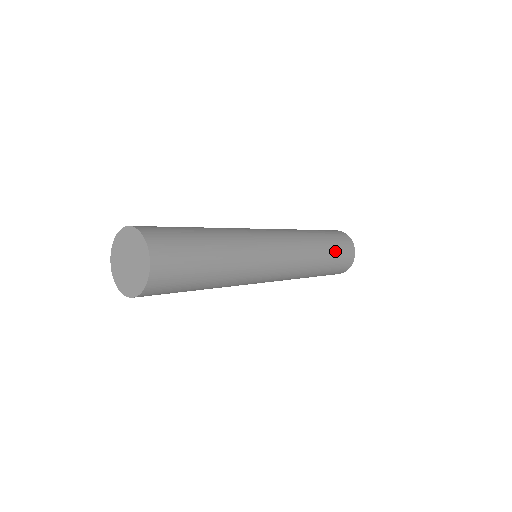
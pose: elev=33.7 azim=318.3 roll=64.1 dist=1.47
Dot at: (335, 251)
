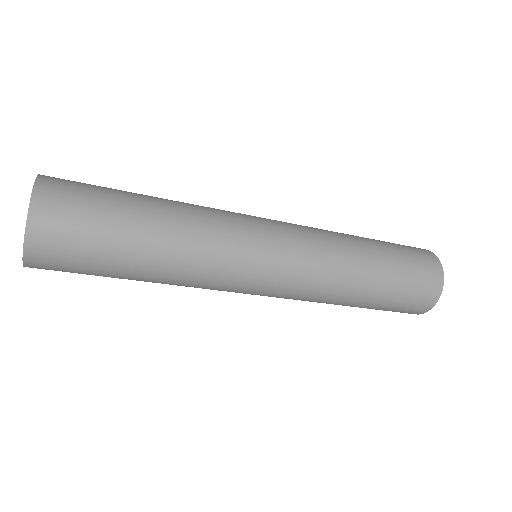
Dot at: (399, 269)
